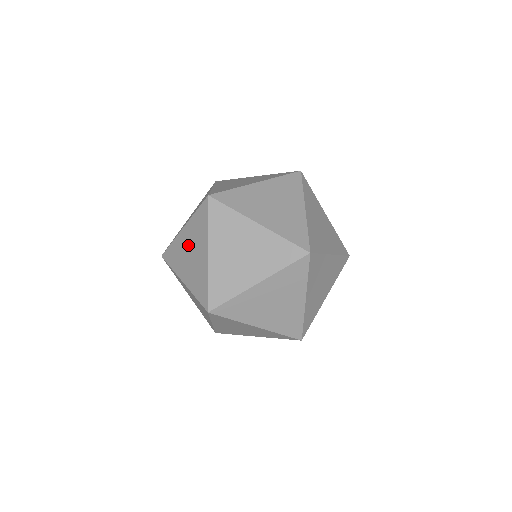
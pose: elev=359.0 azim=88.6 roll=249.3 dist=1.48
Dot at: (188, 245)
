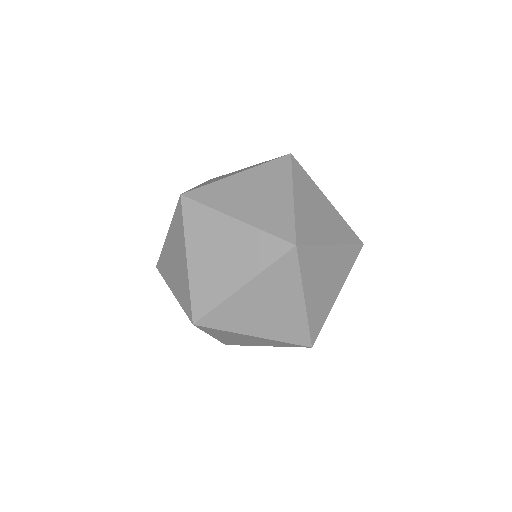
Dot at: (172, 252)
